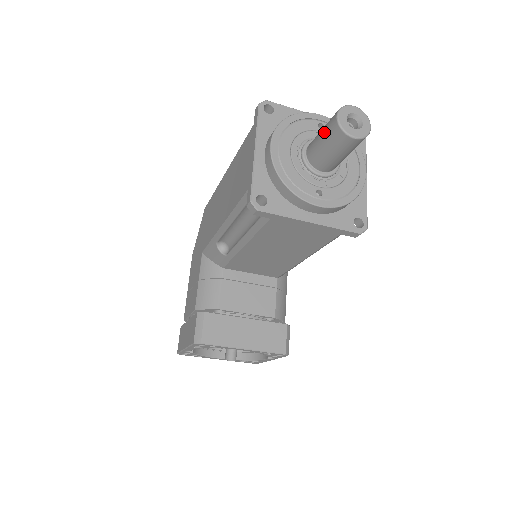
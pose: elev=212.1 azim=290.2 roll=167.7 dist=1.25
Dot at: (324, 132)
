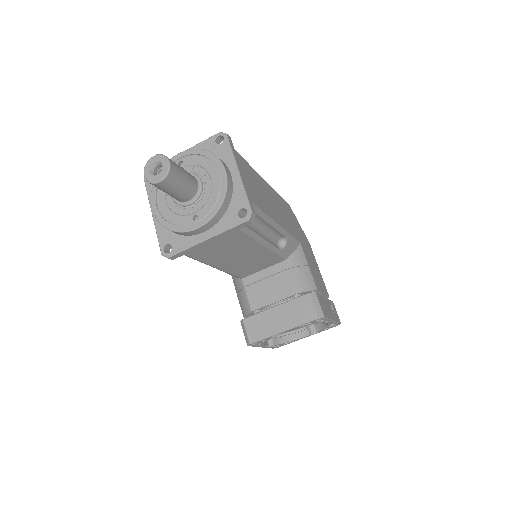
Dot at: occluded
